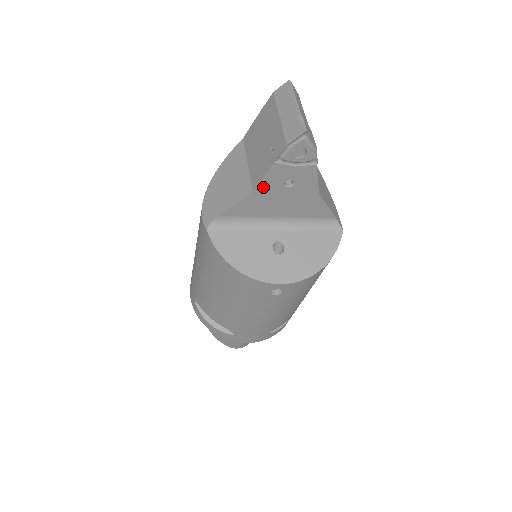
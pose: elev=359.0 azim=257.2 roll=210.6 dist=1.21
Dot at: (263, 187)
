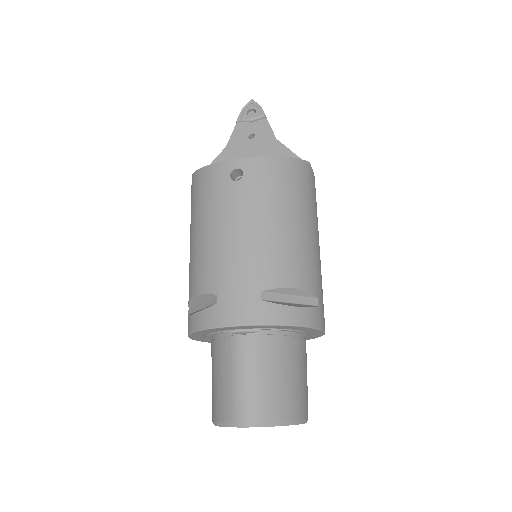
Dot at: (233, 142)
